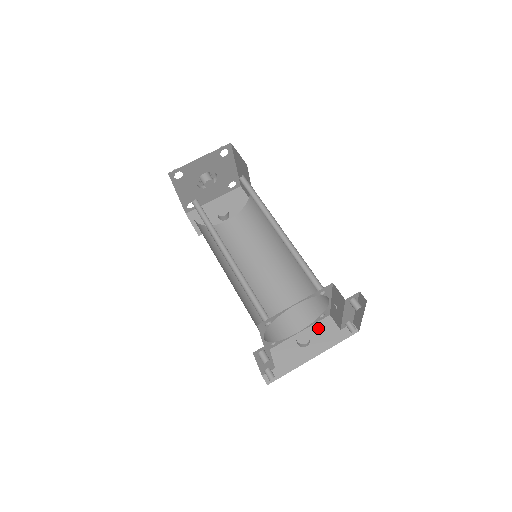
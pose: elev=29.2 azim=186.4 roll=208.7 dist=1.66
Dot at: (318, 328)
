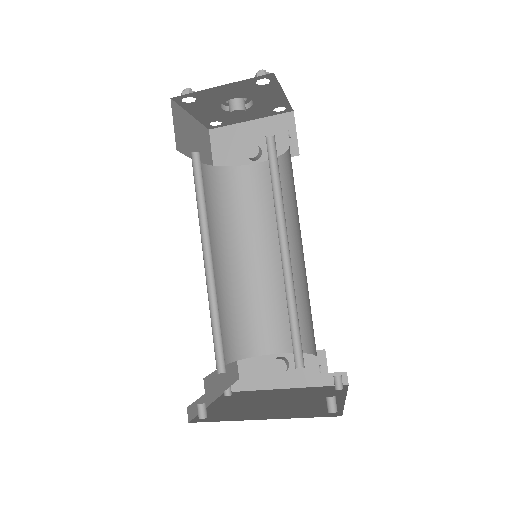
Dot at: (304, 358)
